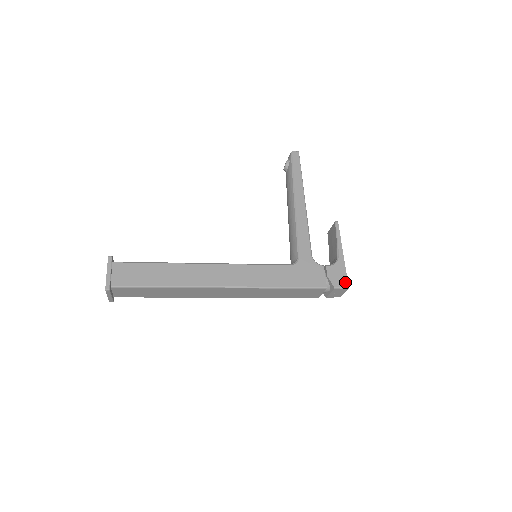
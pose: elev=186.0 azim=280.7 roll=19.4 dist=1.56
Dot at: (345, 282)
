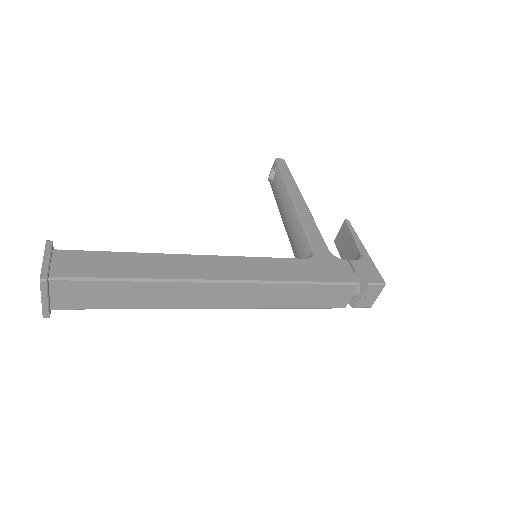
Dot at: (379, 277)
